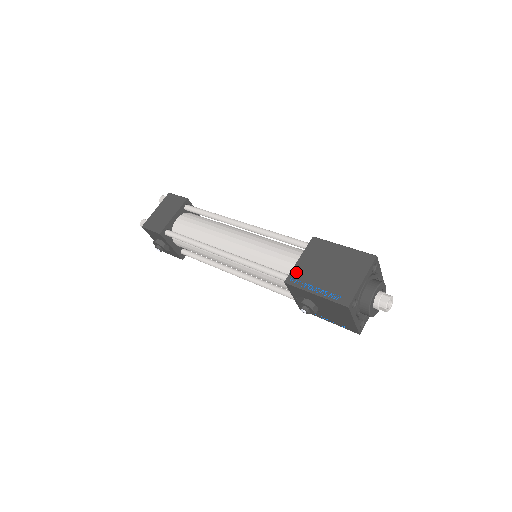
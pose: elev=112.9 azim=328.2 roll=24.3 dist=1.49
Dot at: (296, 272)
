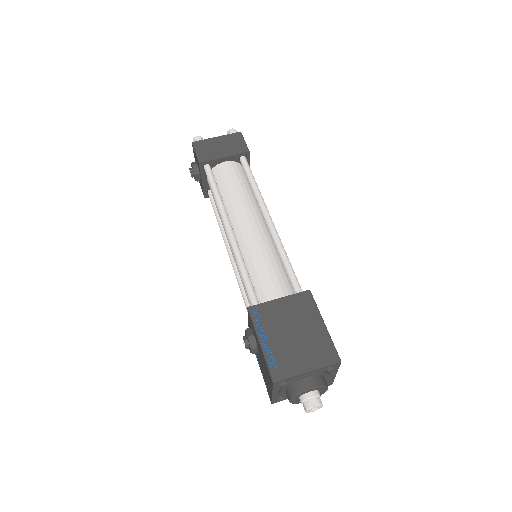
Dot at: (265, 308)
